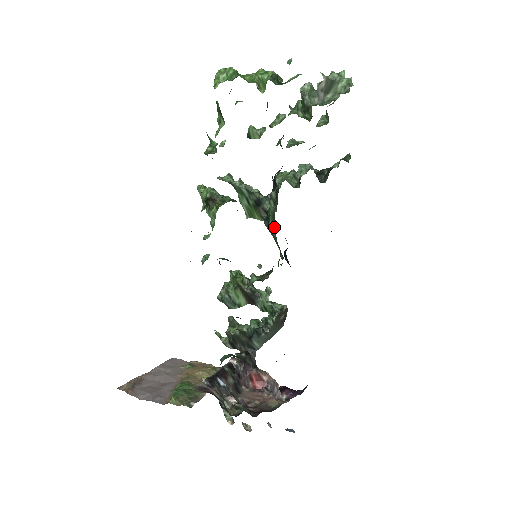
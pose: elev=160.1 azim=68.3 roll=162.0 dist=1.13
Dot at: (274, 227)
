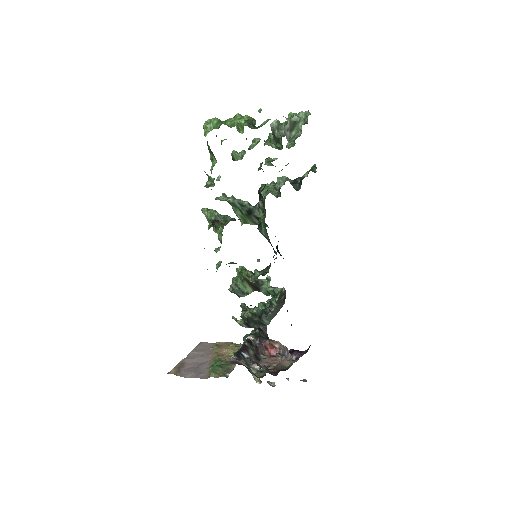
Dot at: (266, 232)
